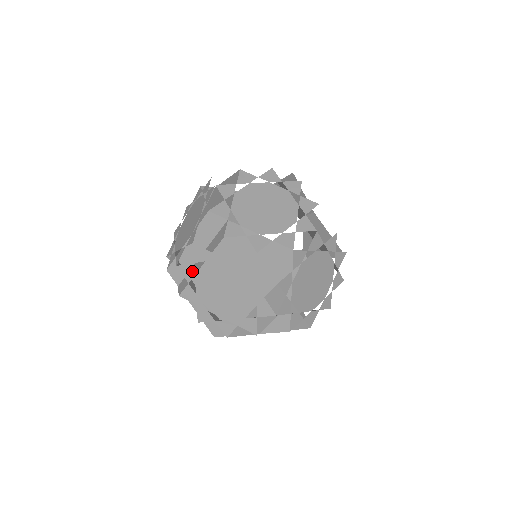
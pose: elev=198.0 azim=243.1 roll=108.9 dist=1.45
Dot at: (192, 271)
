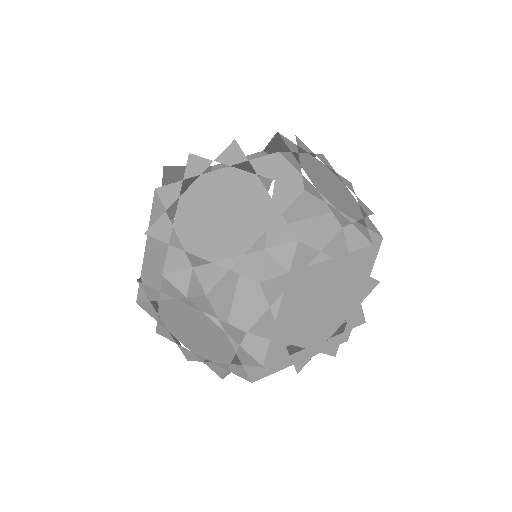
Dot at: occluded
